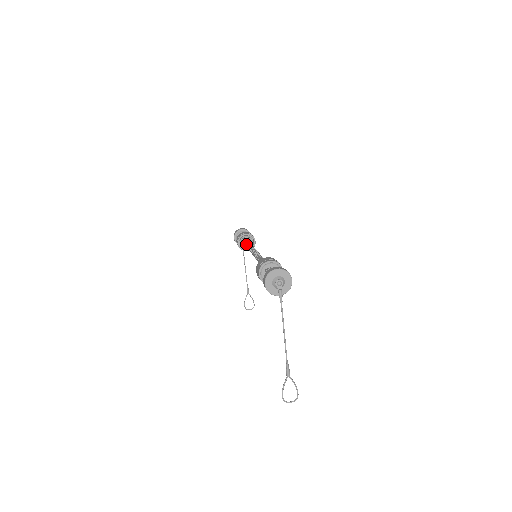
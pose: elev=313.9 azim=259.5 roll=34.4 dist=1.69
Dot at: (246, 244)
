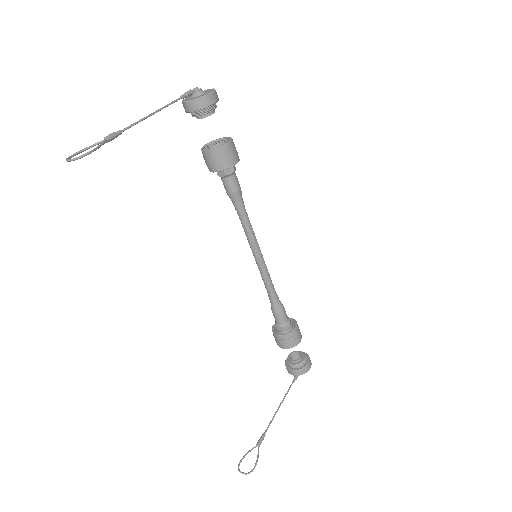
Dot at: occluded
